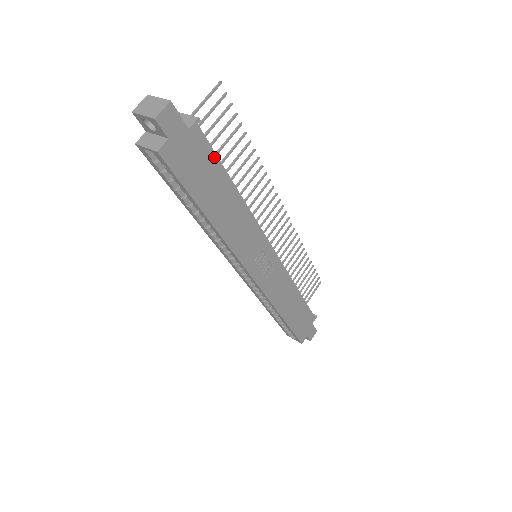
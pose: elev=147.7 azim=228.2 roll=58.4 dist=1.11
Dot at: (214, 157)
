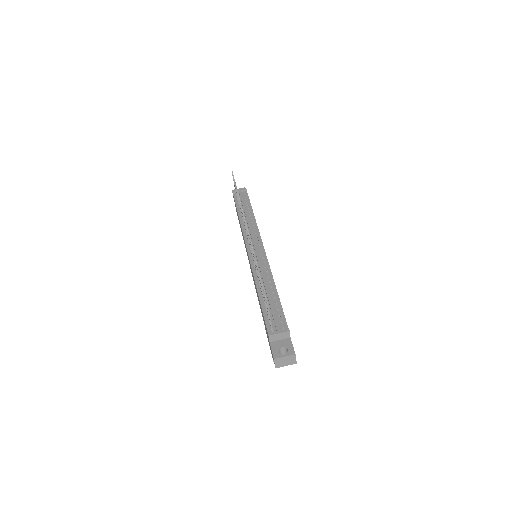
Dot at: occluded
